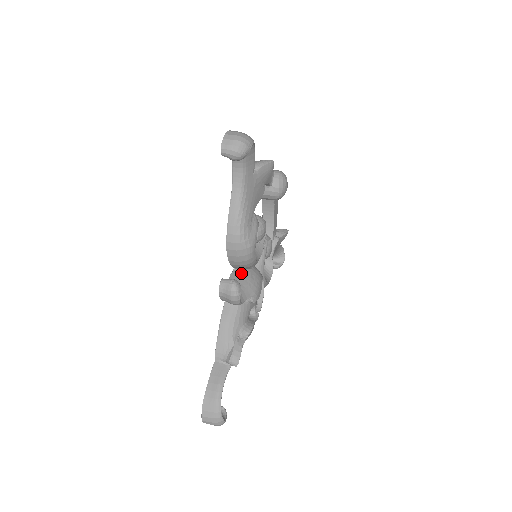
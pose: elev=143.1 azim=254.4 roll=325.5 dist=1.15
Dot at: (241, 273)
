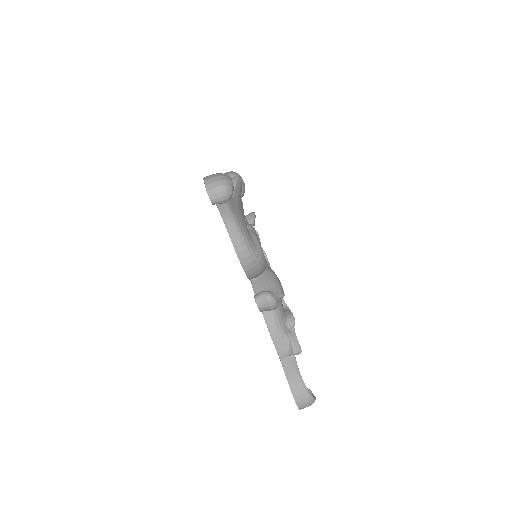
Dot at: (259, 280)
